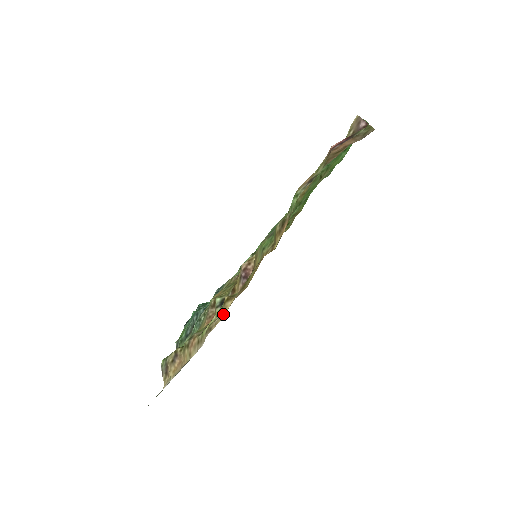
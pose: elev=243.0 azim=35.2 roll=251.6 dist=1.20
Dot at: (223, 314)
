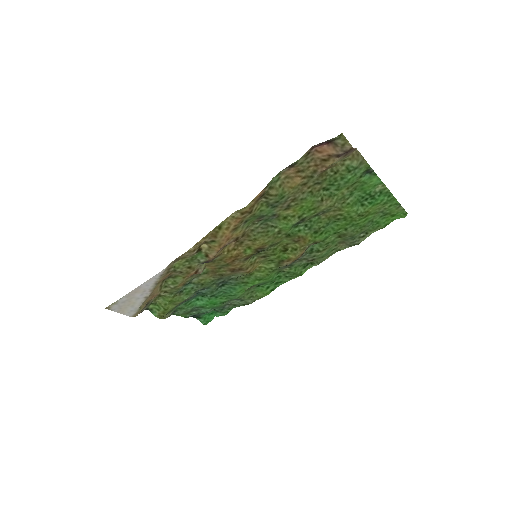
Dot at: (191, 249)
